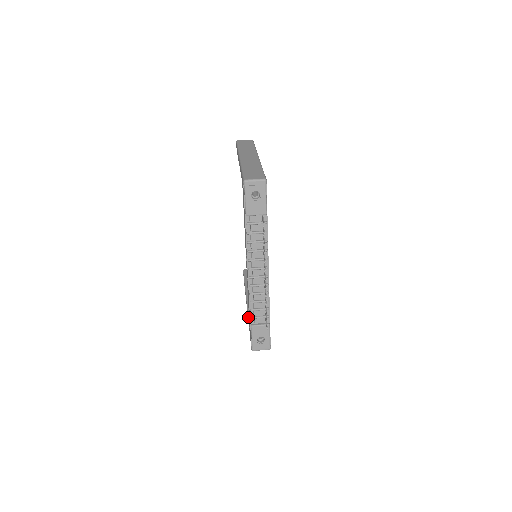
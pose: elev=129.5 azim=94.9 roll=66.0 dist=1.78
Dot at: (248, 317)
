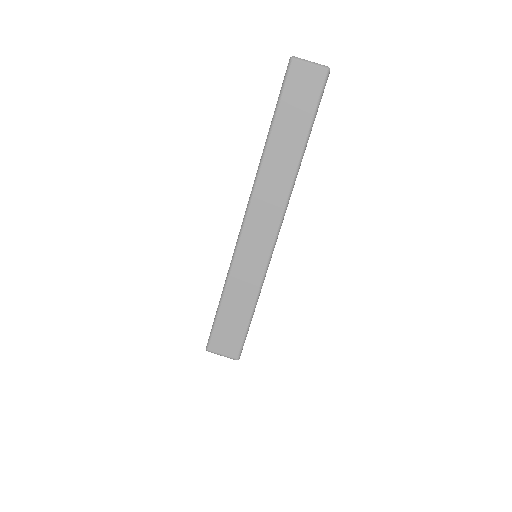
Dot at: occluded
